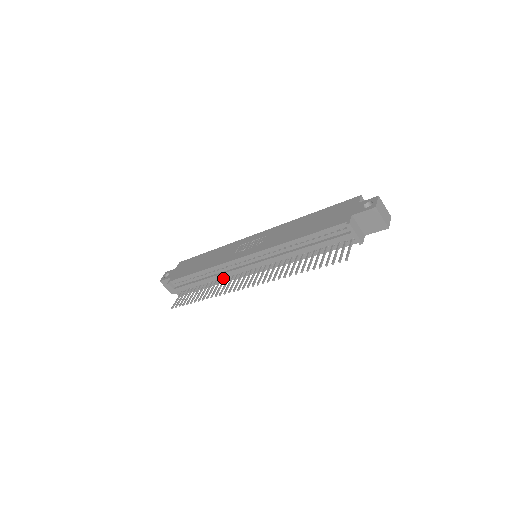
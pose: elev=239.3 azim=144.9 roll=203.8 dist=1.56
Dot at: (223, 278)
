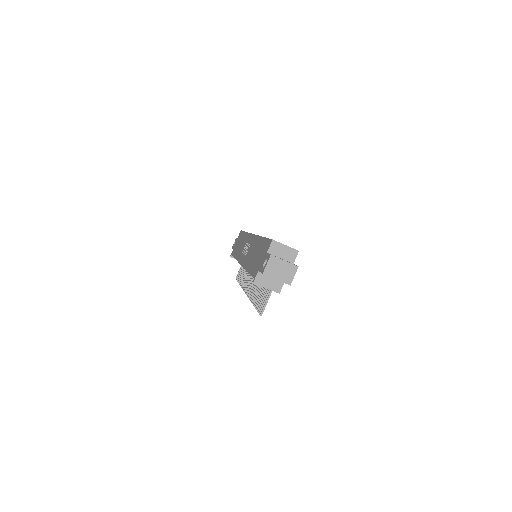
Dot at: occluded
